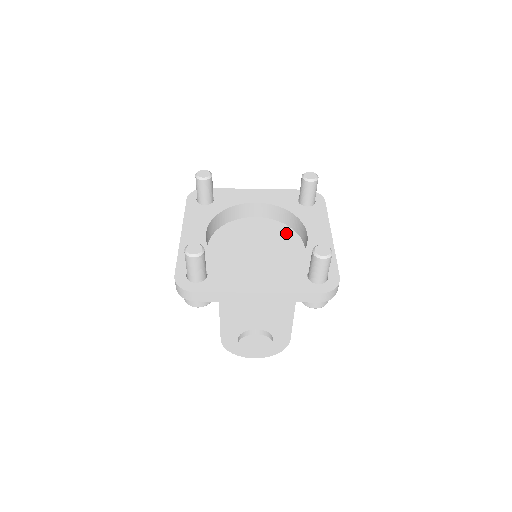
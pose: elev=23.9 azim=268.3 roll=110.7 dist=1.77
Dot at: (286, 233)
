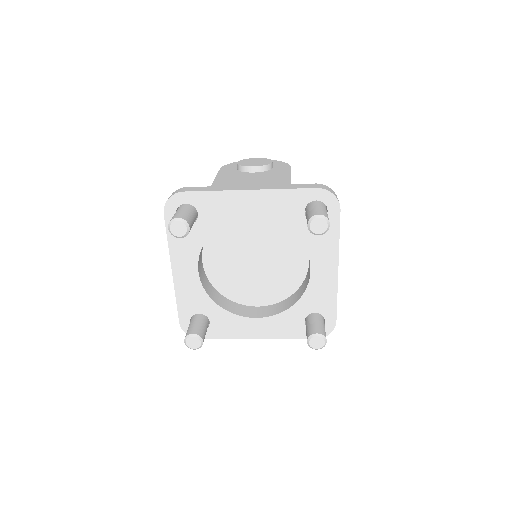
Dot at: (289, 236)
